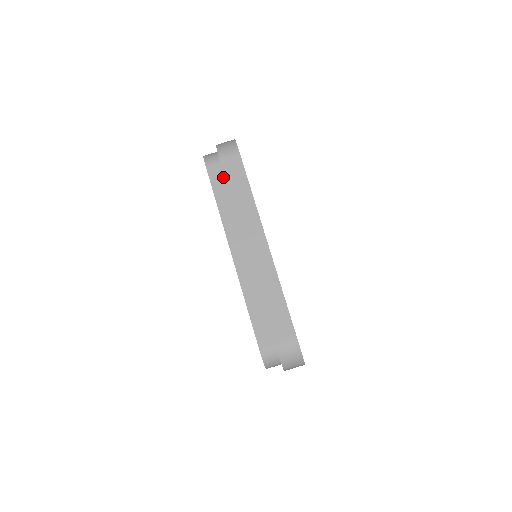
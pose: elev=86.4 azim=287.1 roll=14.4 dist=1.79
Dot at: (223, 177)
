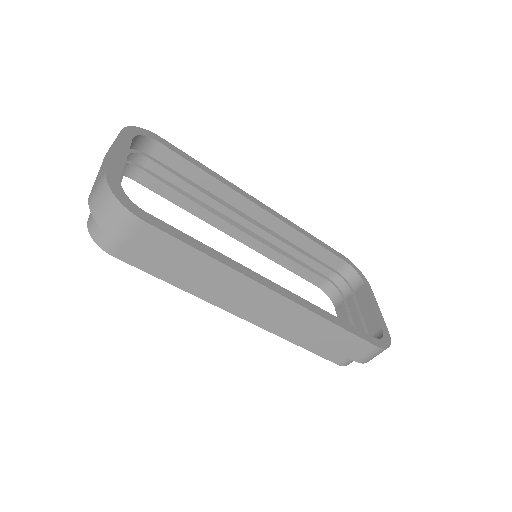
Dot at: occluded
